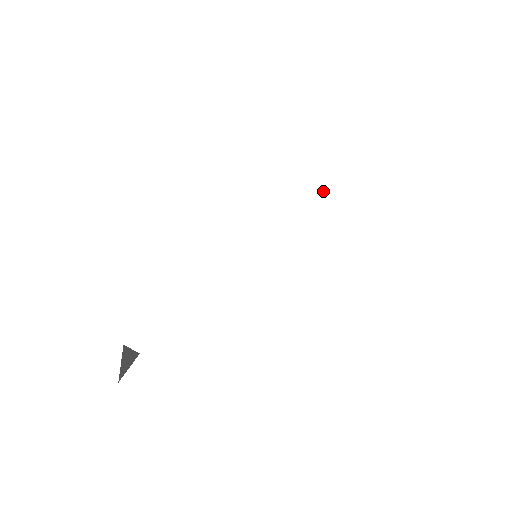
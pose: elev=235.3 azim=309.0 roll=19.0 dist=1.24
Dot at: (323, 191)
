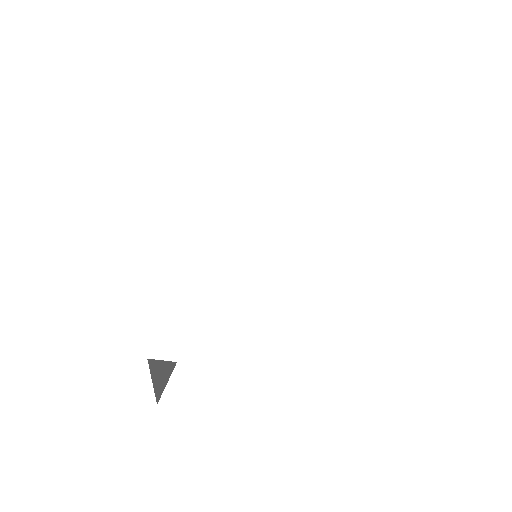
Dot at: (313, 188)
